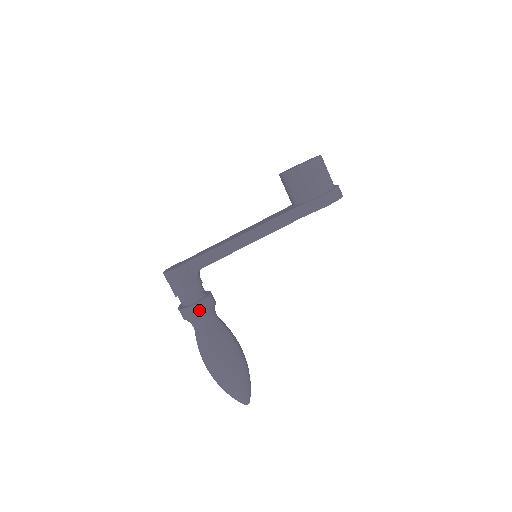
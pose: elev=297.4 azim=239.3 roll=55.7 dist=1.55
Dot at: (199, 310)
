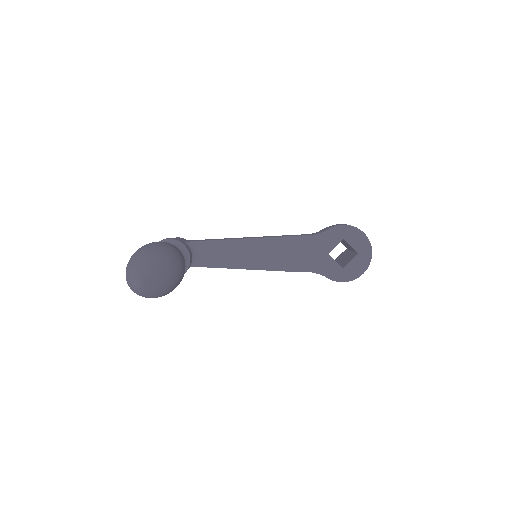
Dot at: (168, 239)
